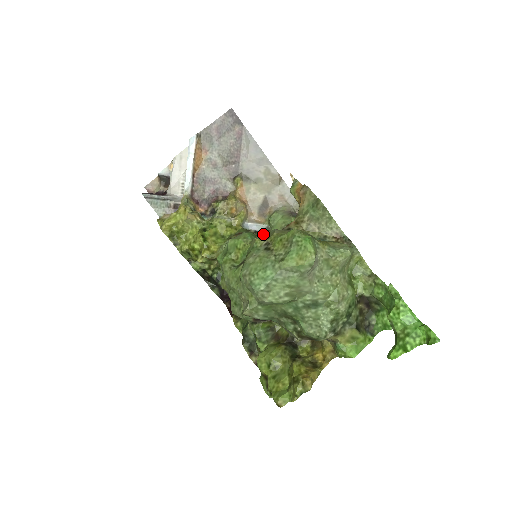
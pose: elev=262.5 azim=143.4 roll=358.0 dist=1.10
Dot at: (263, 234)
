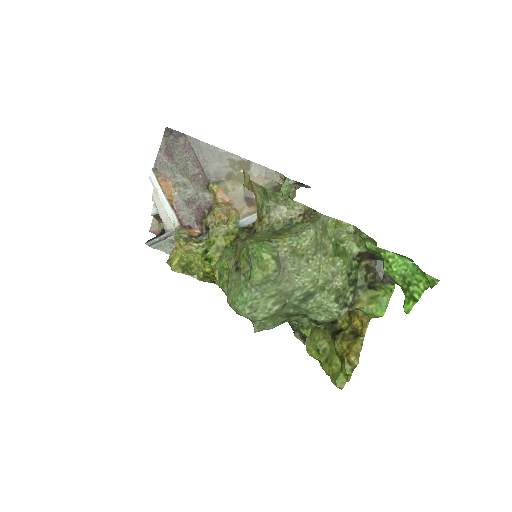
Dot at: (232, 251)
